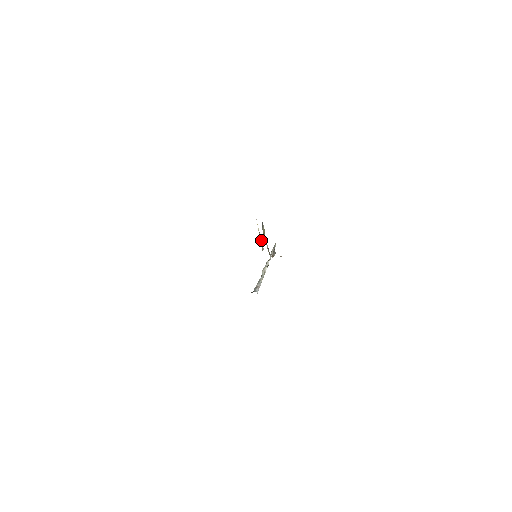
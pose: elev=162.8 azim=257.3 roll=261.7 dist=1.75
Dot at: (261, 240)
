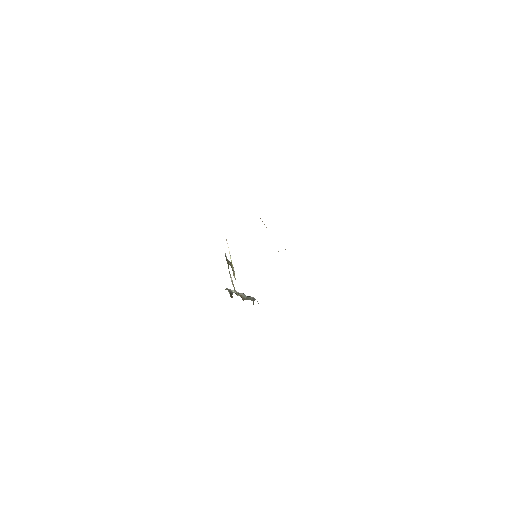
Dot at: (232, 265)
